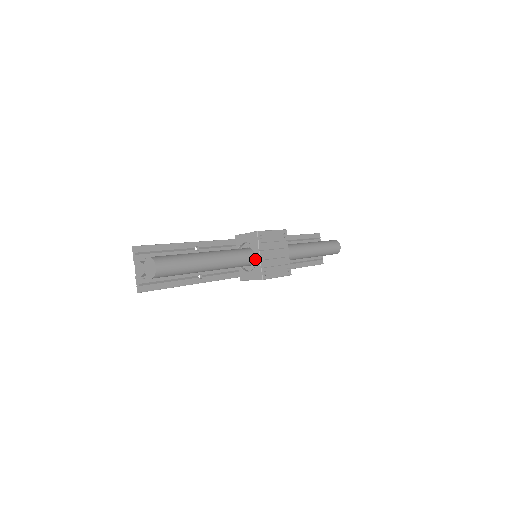
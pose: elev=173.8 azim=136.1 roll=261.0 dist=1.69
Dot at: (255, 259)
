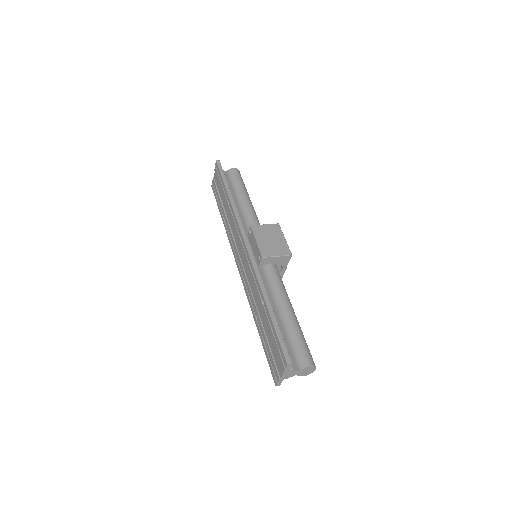
Dot at: occluded
